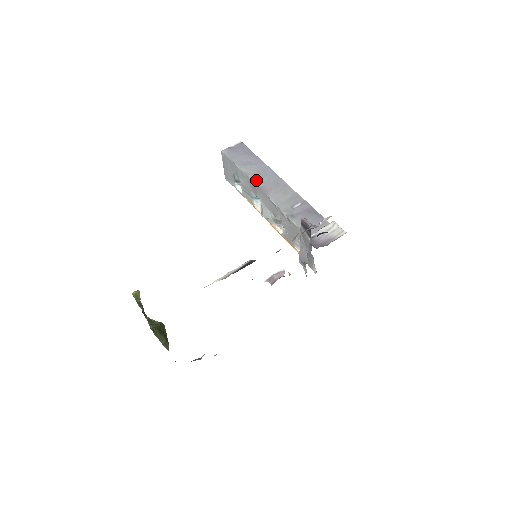
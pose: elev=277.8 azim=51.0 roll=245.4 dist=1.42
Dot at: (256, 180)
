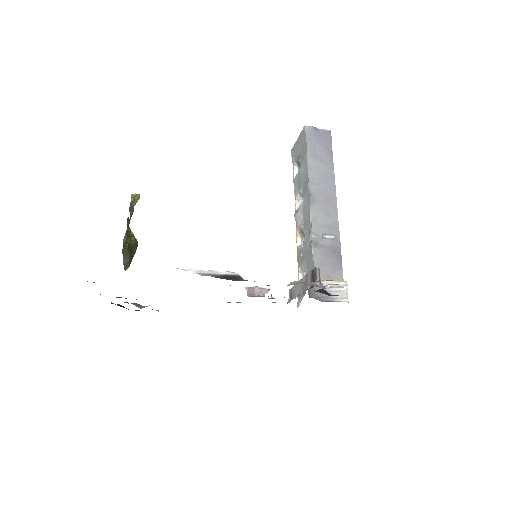
Dot at: (313, 182)
